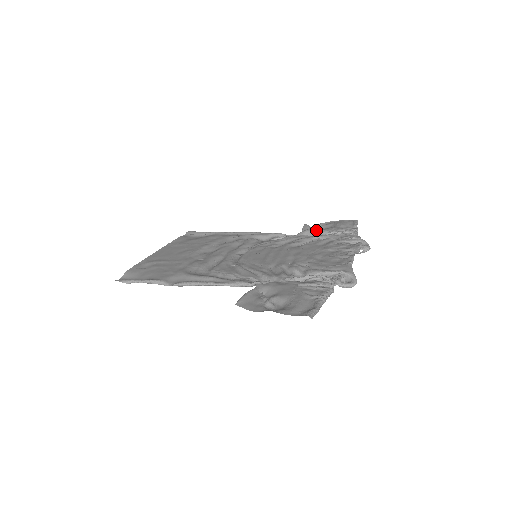
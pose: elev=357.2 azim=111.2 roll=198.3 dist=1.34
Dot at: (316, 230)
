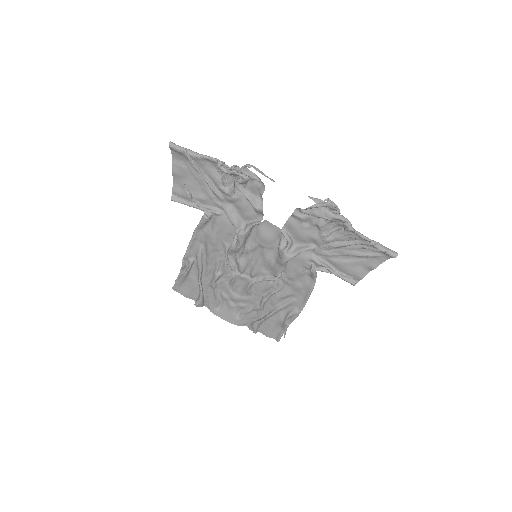
Dot at: (341, 262)
